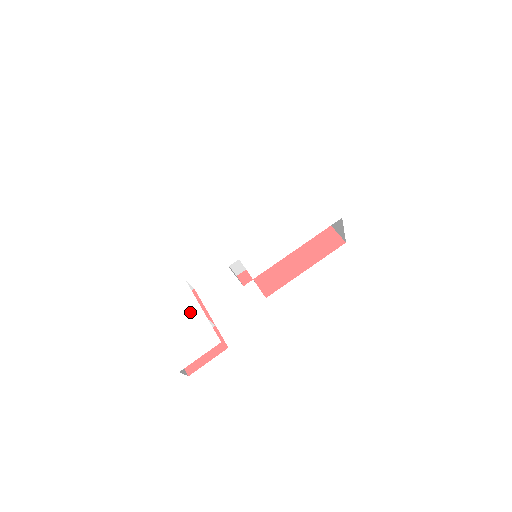
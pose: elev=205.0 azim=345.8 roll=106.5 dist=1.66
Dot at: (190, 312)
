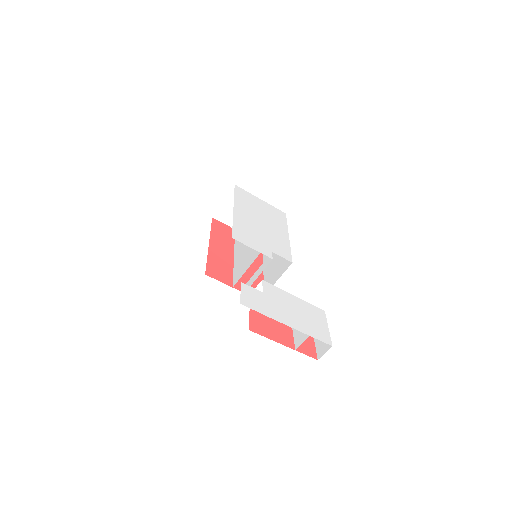
Dot at: (291, 301)
